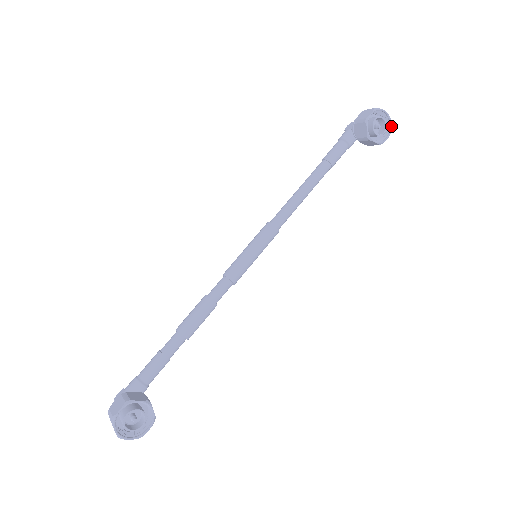
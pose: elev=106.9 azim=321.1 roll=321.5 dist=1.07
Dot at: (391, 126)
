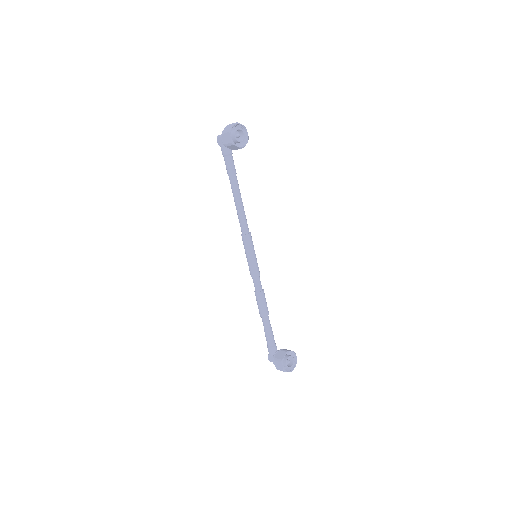
Dot at: (243, 126)
